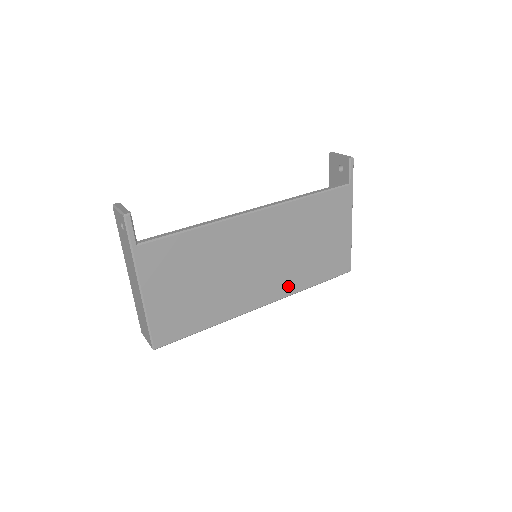
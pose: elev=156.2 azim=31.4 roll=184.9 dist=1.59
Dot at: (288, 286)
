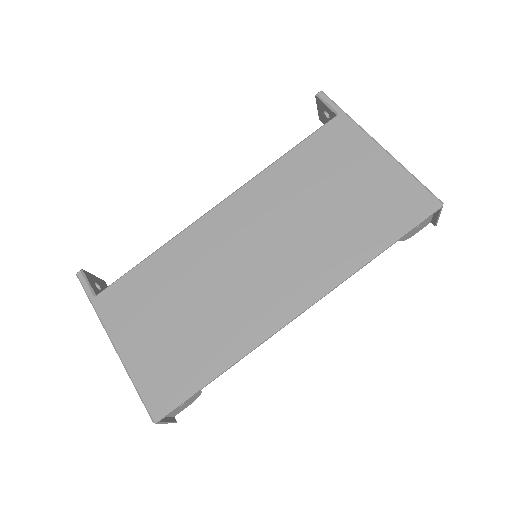
Dot at: (326, 270)
